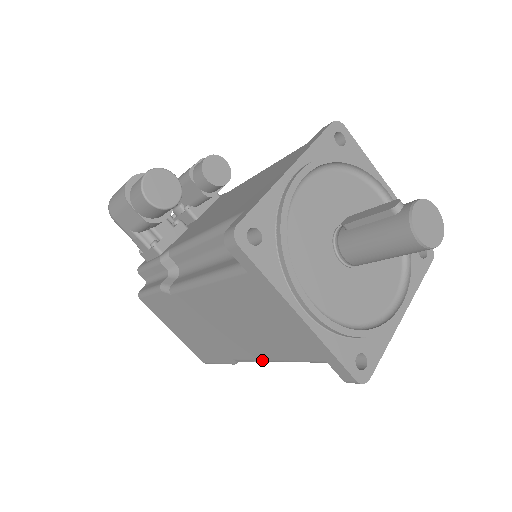
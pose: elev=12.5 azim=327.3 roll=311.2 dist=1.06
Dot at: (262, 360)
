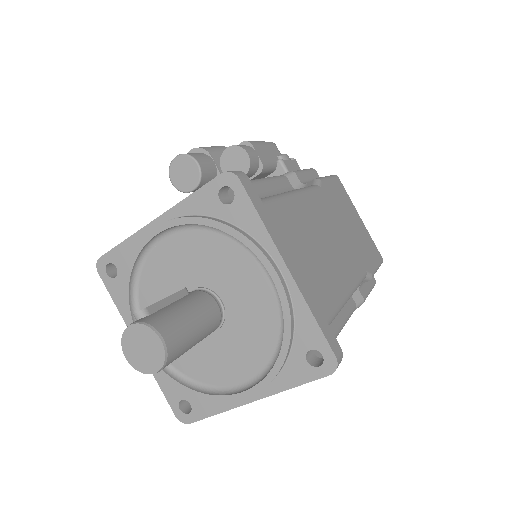
Dot at: occluded
